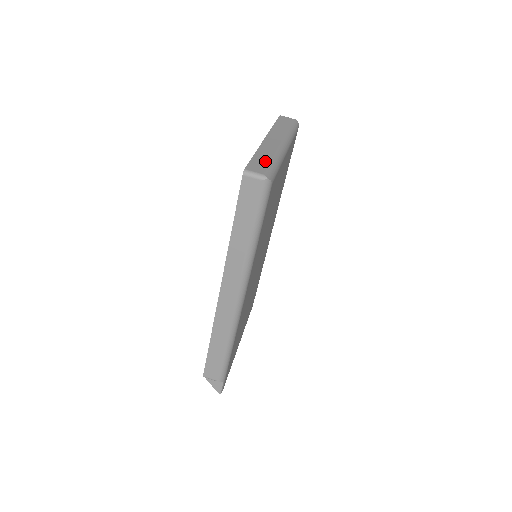
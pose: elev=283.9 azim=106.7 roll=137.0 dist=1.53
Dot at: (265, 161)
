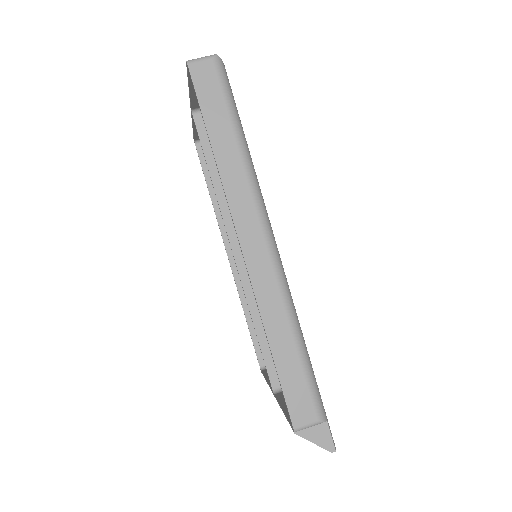
Dot at: occluded
